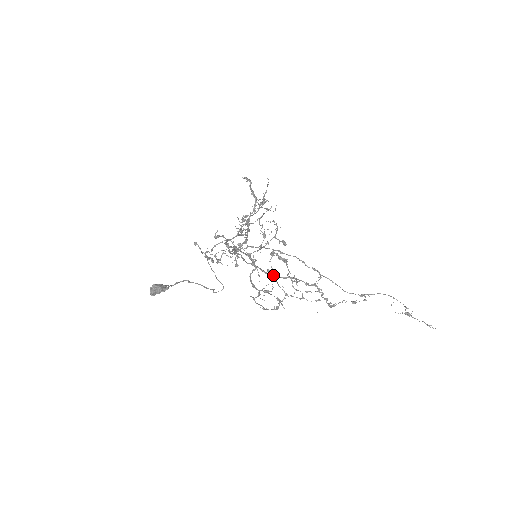
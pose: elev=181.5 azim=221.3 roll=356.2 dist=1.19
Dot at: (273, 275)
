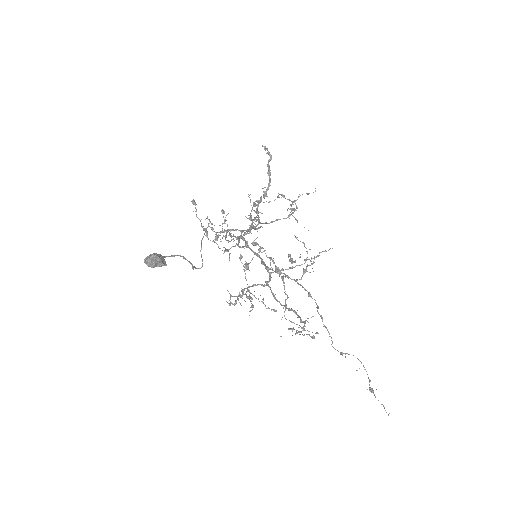
Dot at: (279, 301)
